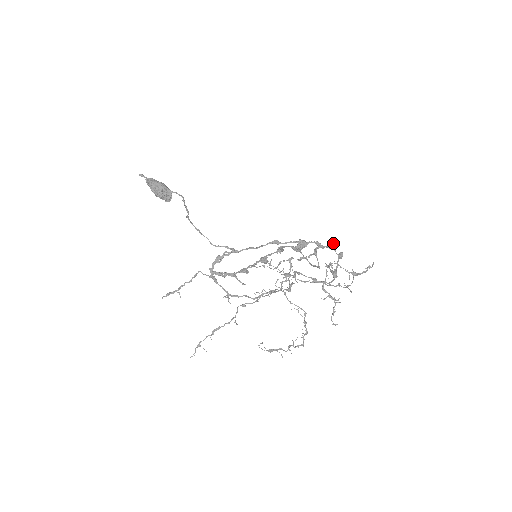
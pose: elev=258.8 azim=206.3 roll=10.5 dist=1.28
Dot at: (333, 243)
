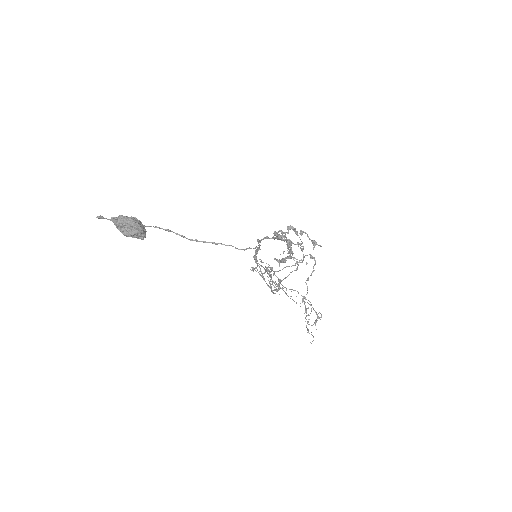
Dot at: (287, 229)
